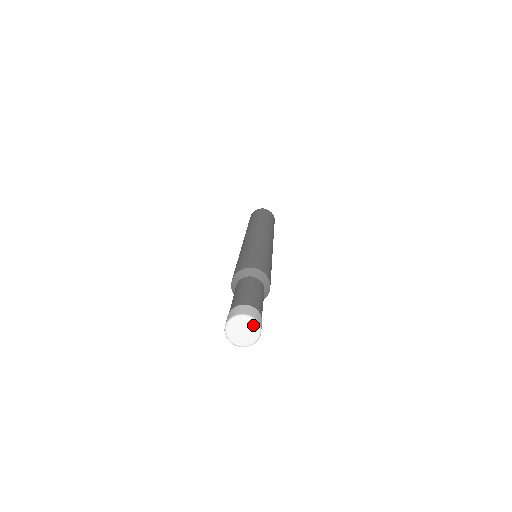
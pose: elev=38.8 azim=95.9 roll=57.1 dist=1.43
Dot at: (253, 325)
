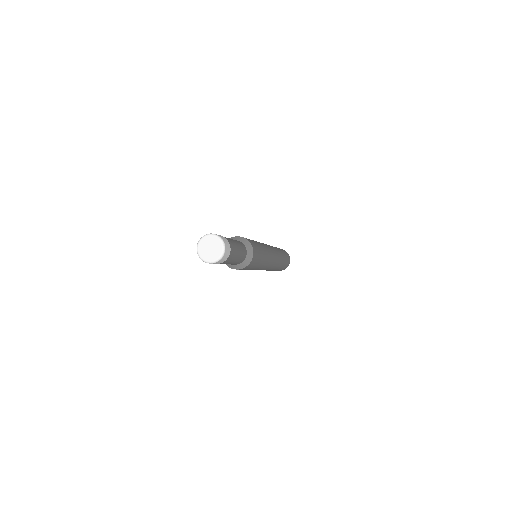
Dot at: (215, 239)
